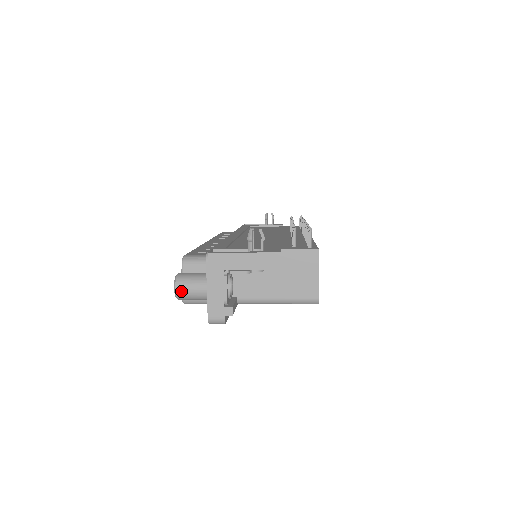
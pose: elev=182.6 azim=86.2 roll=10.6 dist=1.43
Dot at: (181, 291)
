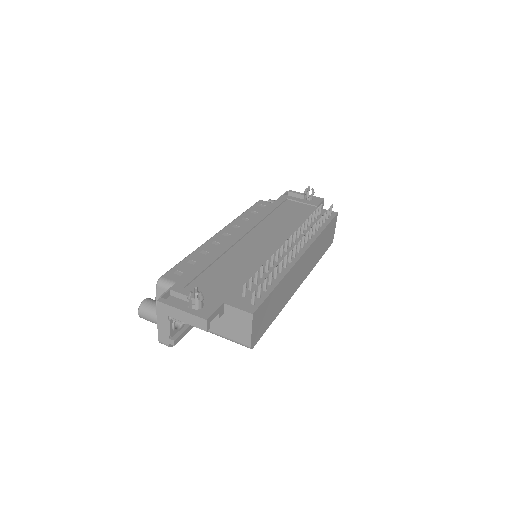
Dot at: (142, 316)
